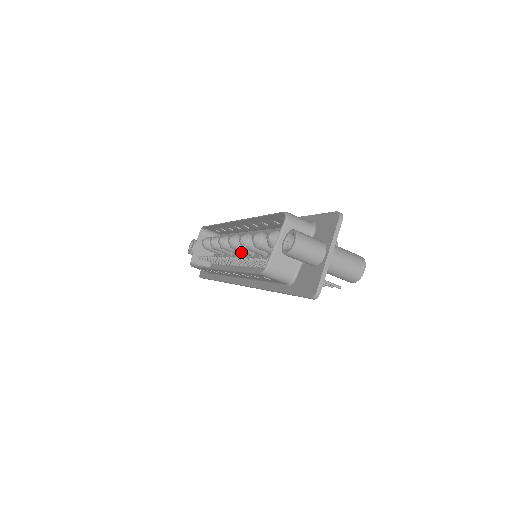
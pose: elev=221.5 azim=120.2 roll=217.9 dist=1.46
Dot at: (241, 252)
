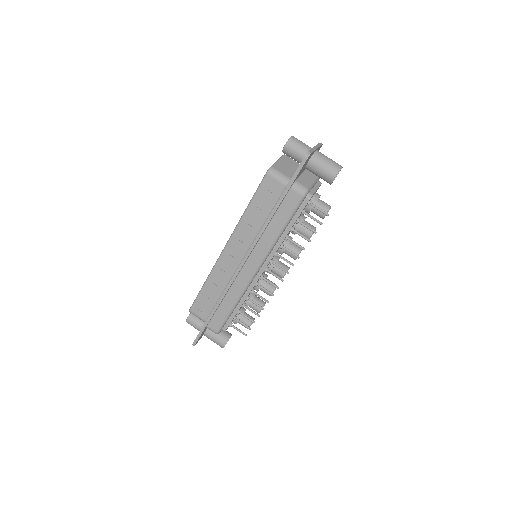
Dot at: occluded
